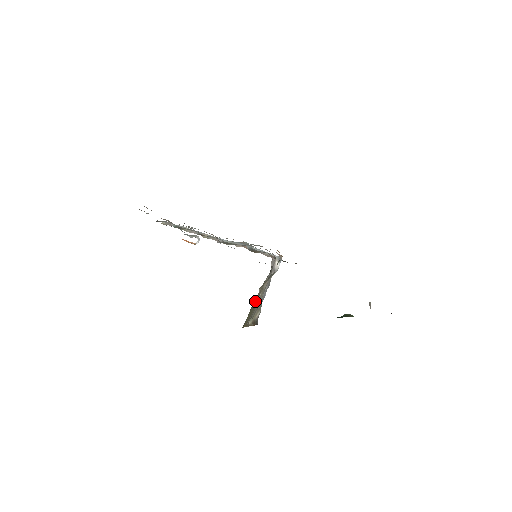
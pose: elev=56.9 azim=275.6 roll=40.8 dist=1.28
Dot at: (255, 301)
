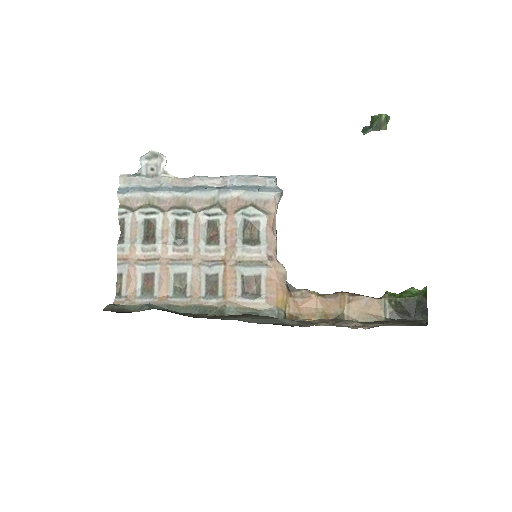
Dot at: occluded
